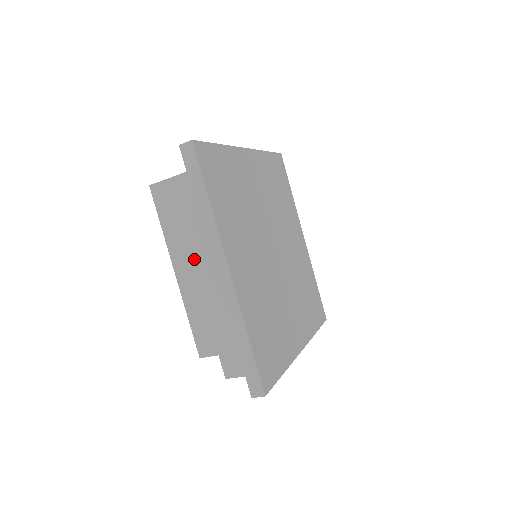
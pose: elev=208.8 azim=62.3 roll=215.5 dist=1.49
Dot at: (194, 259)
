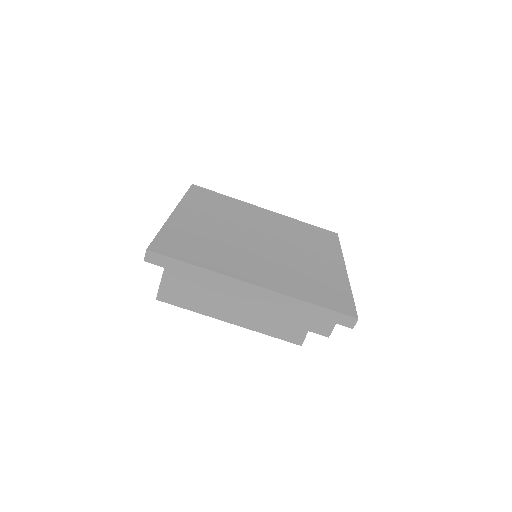
Dot at: (229, 303)
